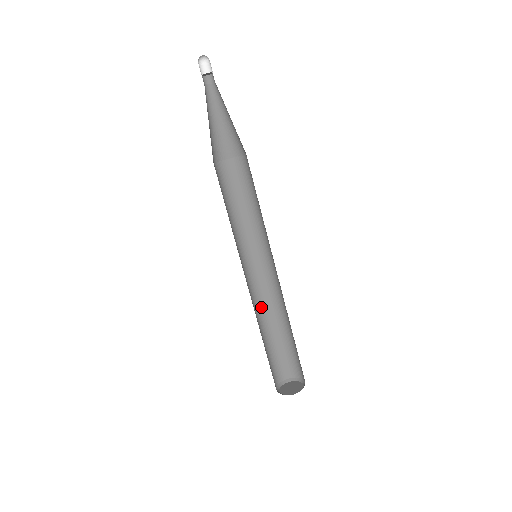
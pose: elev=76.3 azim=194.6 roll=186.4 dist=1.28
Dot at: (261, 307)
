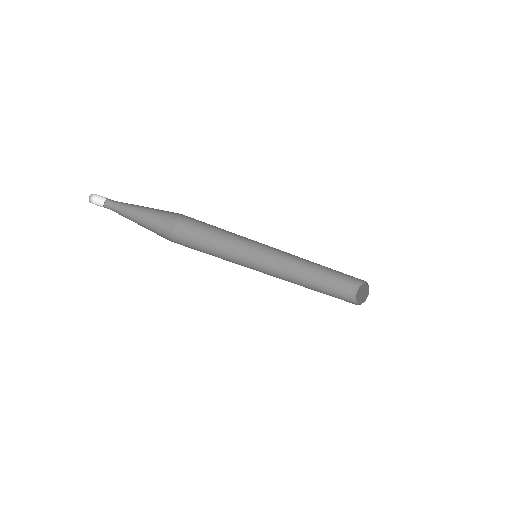
Dot at: (293, 276)
